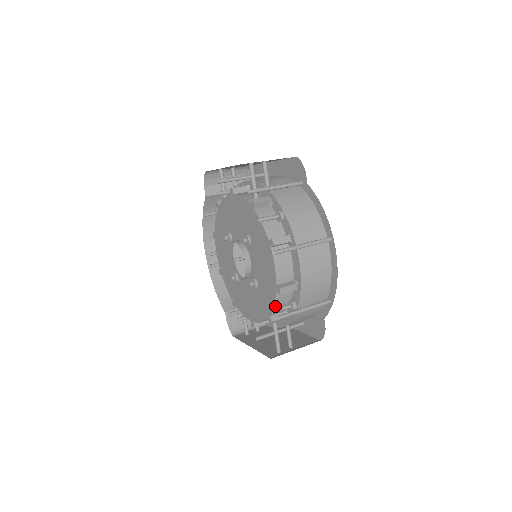
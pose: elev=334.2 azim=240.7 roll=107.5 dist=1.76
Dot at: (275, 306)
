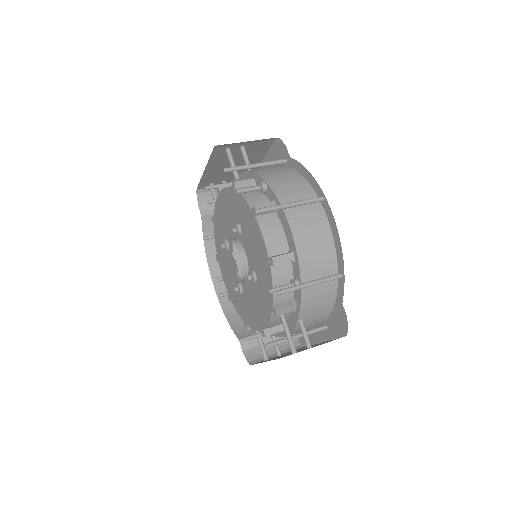
Dot at: occluded
